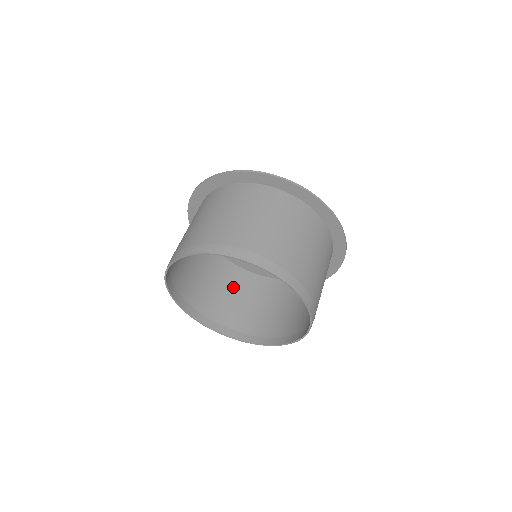
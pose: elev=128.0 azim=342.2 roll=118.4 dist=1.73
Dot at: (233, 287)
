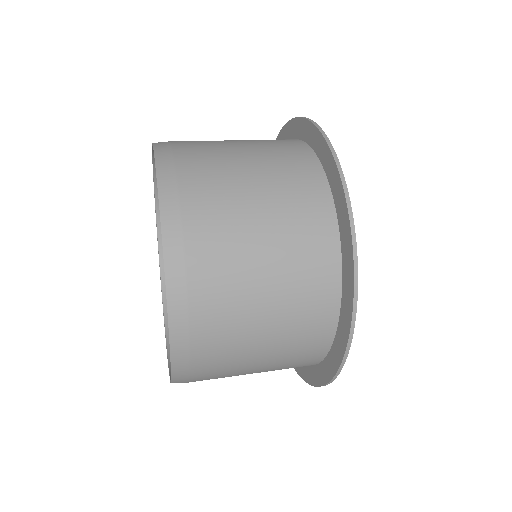
Dot at: occluded
